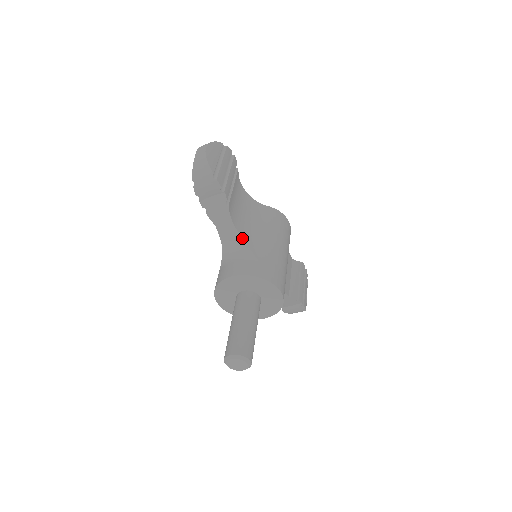
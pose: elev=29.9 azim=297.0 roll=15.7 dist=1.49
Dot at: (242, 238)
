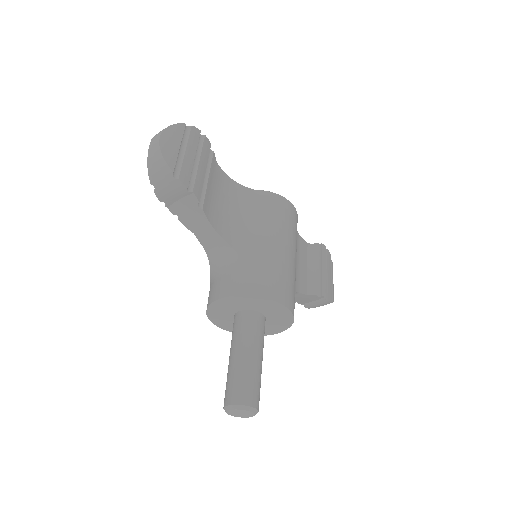
Dot at: (229, 245)
